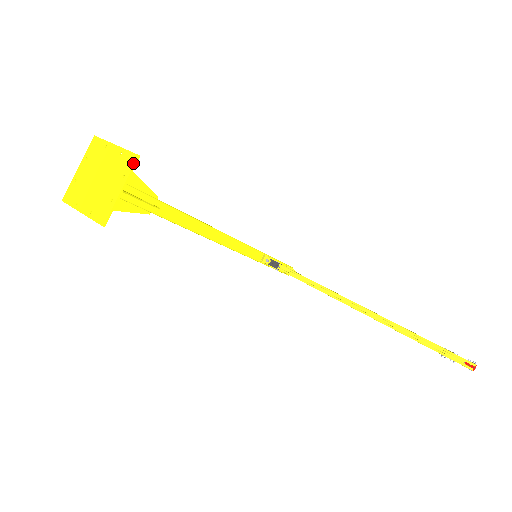
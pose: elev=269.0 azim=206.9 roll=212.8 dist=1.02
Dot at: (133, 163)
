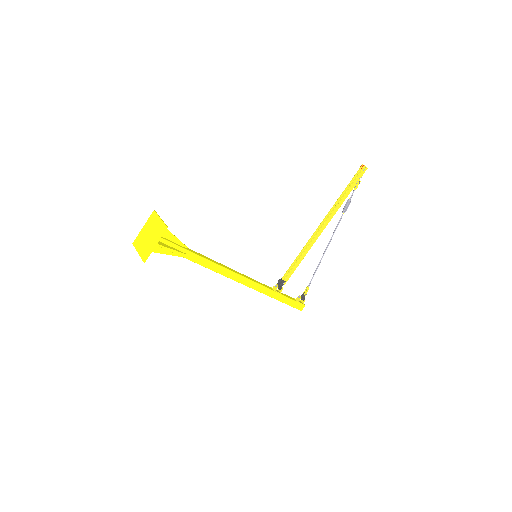
Dot at: (155, 213)
